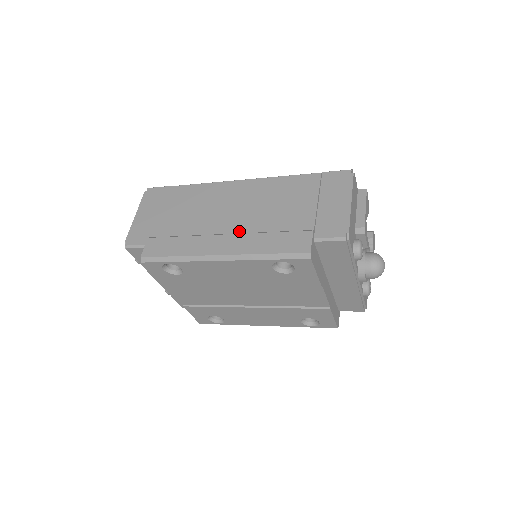
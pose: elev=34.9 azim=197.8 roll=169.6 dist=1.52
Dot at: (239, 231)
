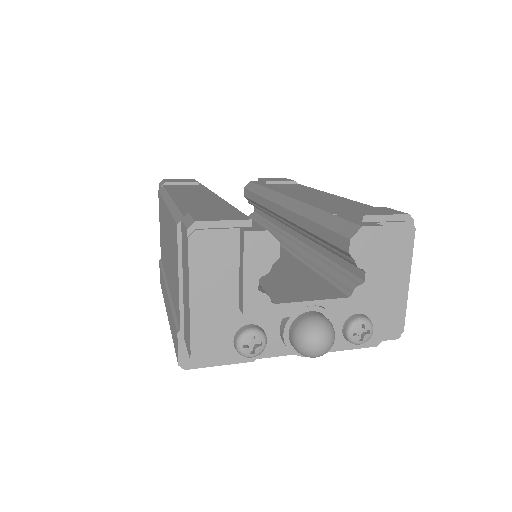
Dot at: (169, 289)
